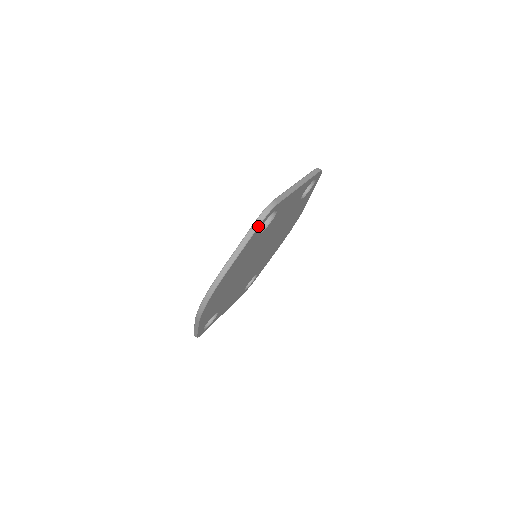
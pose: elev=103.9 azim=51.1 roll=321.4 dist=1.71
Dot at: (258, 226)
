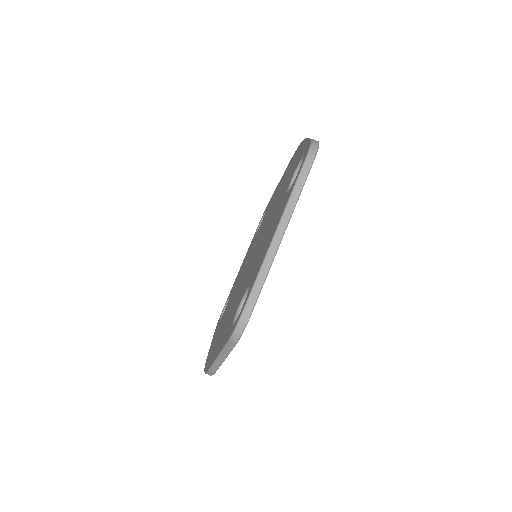
Dot at: (234, 346)
